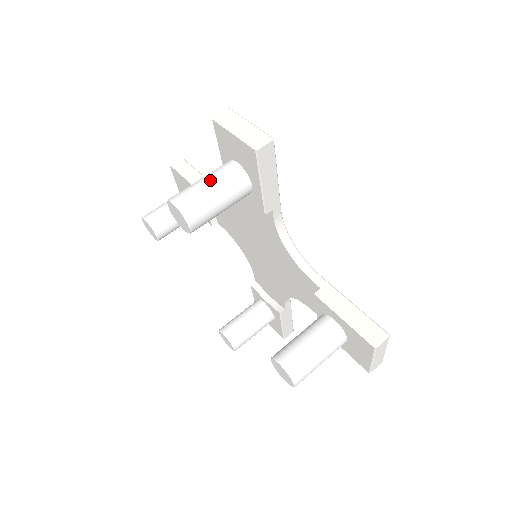
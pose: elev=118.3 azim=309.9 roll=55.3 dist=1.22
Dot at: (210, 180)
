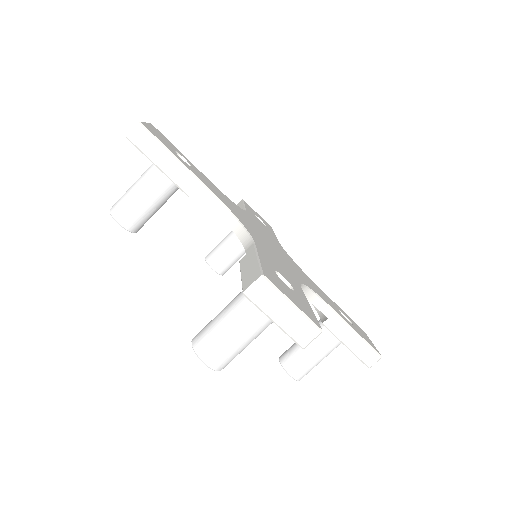
Dot at: (240, 334)
